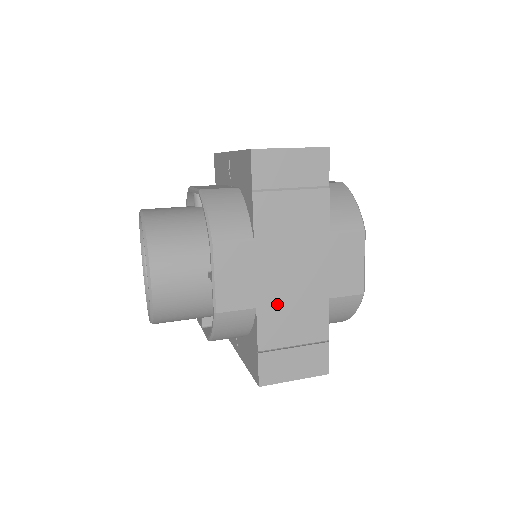
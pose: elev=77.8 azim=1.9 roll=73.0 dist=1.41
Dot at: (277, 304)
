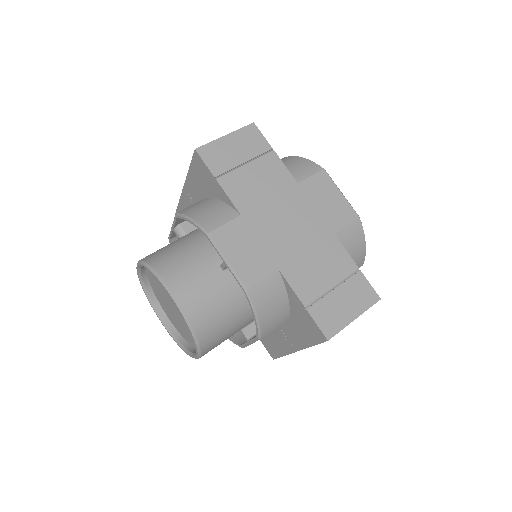
Dot at: (294, 258)
